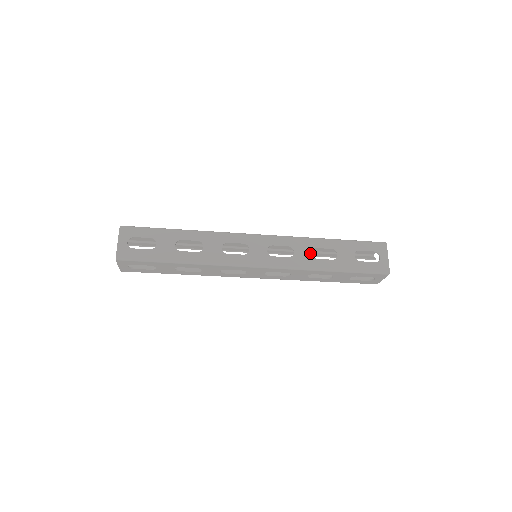
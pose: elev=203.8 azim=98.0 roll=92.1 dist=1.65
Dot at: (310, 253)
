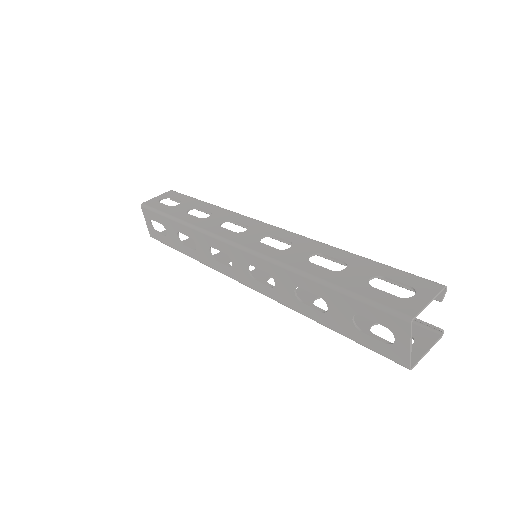
Dot at: (293, 291)
